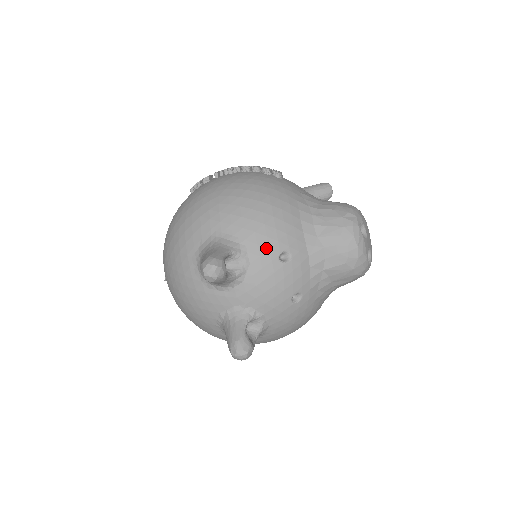
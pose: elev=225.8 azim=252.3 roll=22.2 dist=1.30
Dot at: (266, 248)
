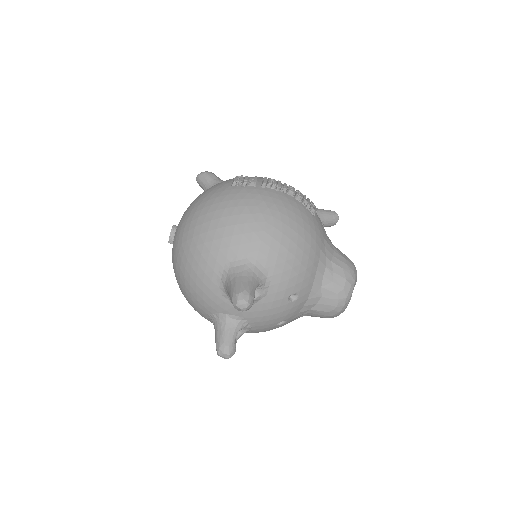
Dot at: (284, 288)
